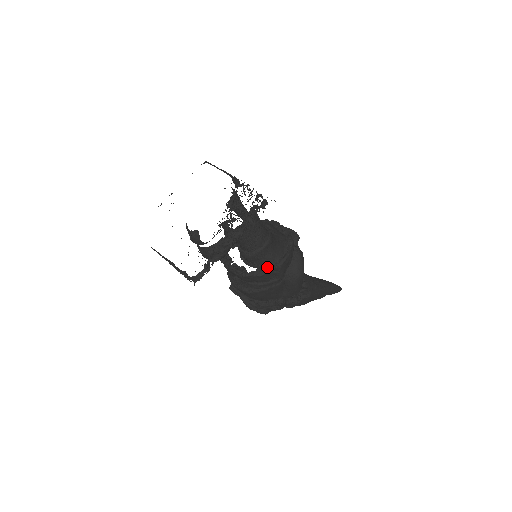
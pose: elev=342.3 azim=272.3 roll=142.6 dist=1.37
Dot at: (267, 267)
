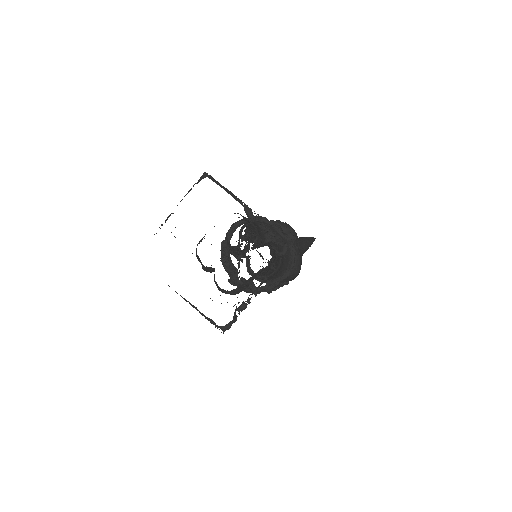
Dot at: (275, 281)
